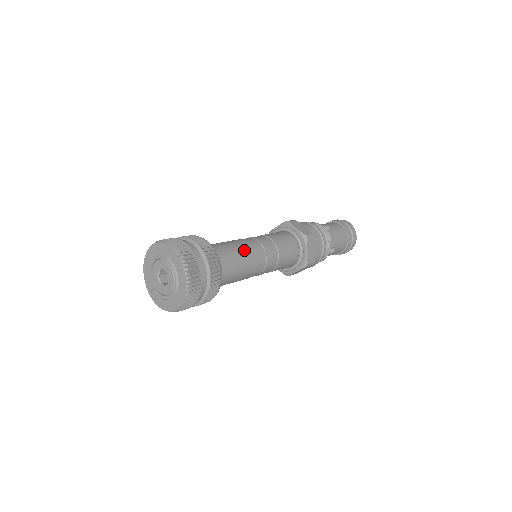
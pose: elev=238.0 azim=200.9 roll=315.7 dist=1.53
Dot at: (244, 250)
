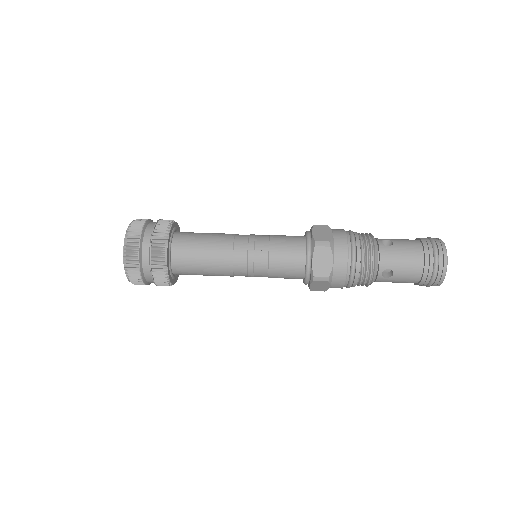
Dot at: (218, 242)
